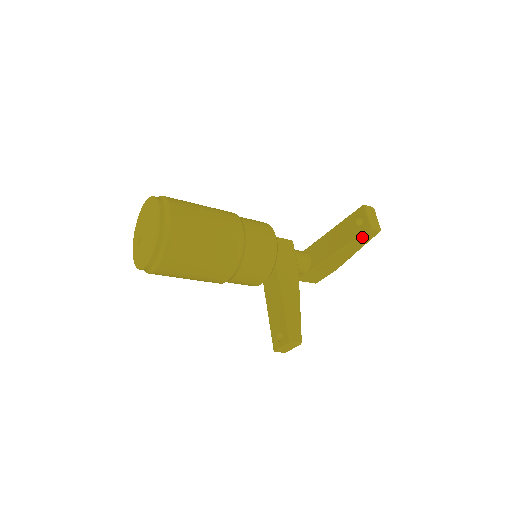
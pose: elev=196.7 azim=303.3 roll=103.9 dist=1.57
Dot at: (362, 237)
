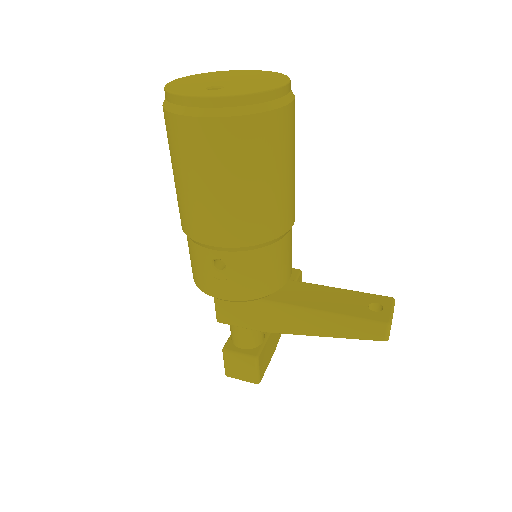
Dot at: occluded
